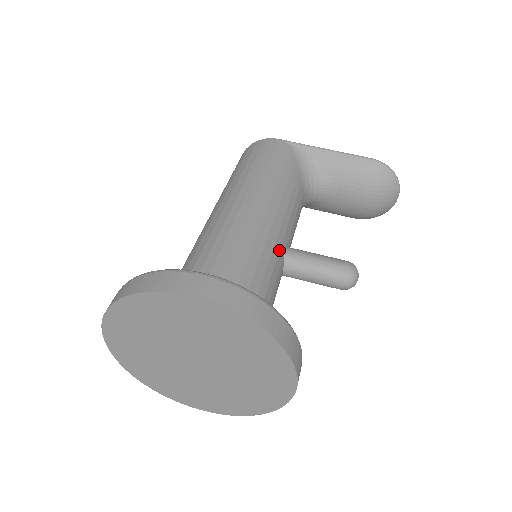
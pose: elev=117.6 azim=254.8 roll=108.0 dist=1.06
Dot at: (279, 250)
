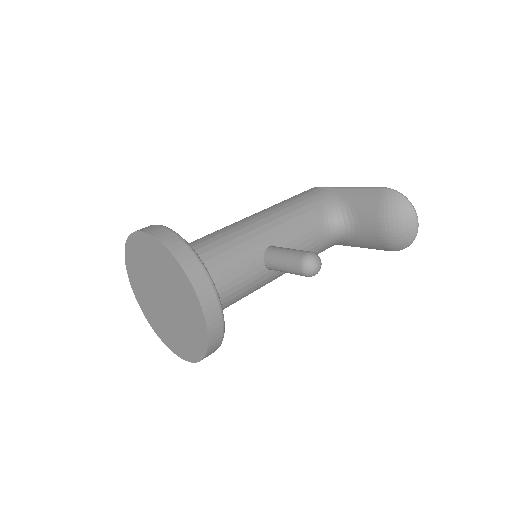
Dot at: (258, 242)
